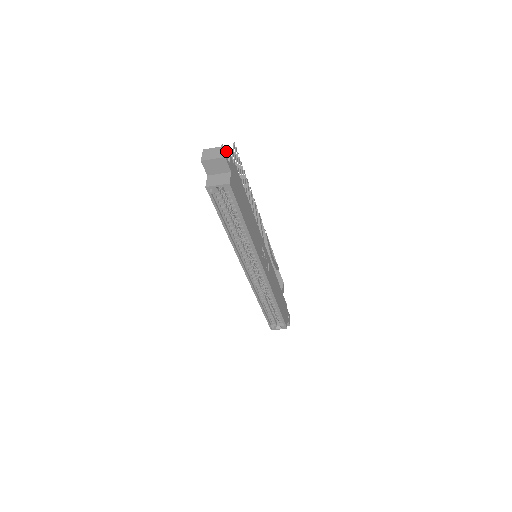
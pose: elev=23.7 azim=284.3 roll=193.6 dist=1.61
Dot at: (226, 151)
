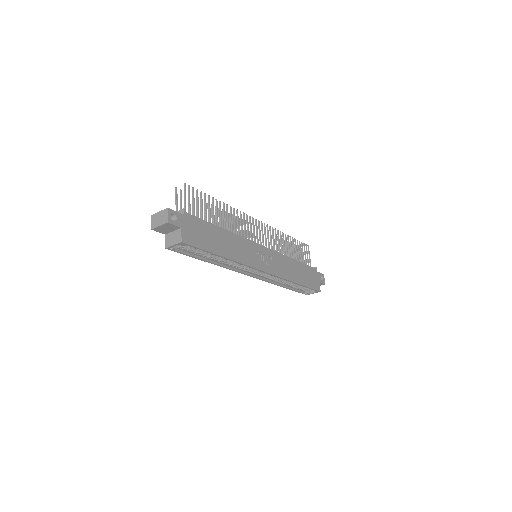
Dot at: (168, 215)
